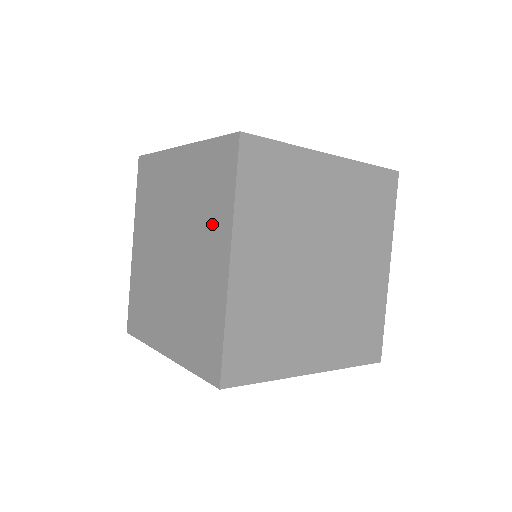
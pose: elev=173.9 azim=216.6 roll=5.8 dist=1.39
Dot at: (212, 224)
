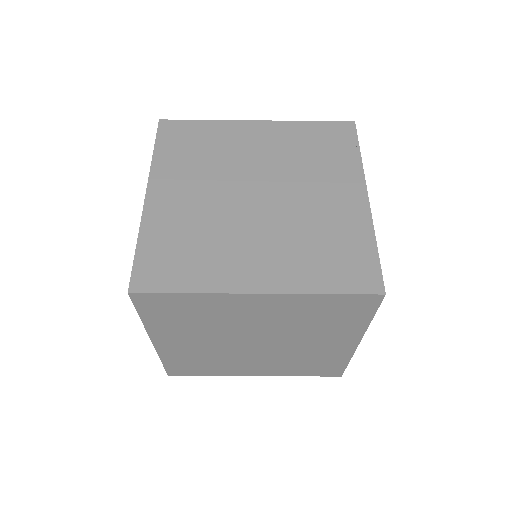
Dot at: (332, 172)
